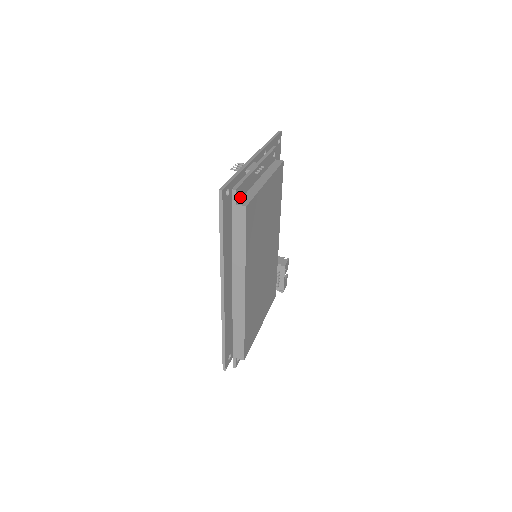
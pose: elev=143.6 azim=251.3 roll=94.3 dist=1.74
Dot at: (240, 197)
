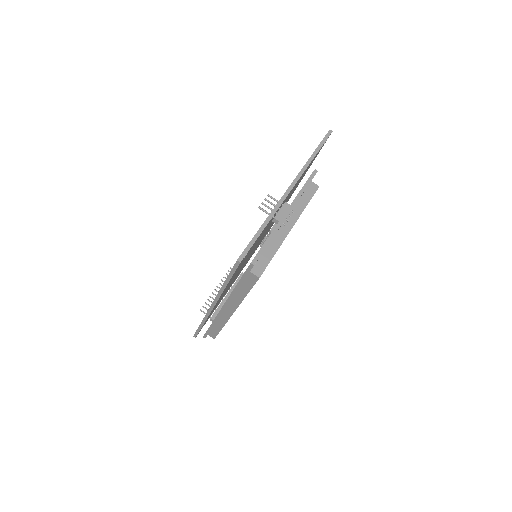
Dot at: (257, 261)
